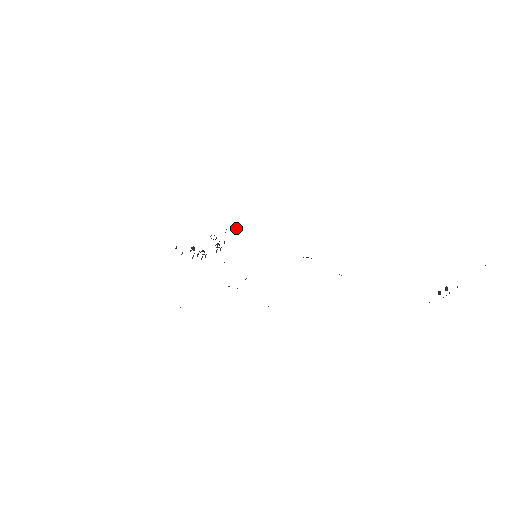
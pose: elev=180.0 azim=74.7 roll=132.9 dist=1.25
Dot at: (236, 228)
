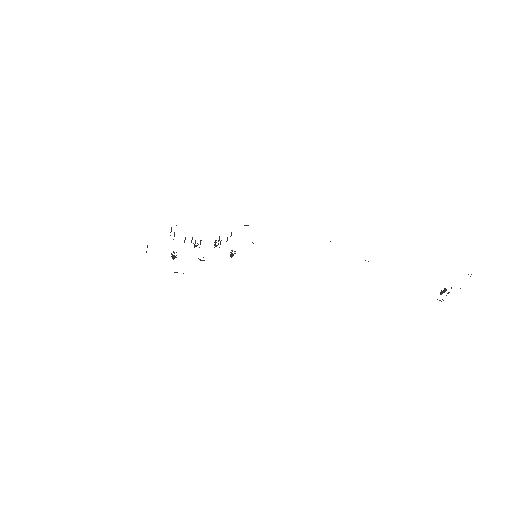
Dot at: (234, 251)
